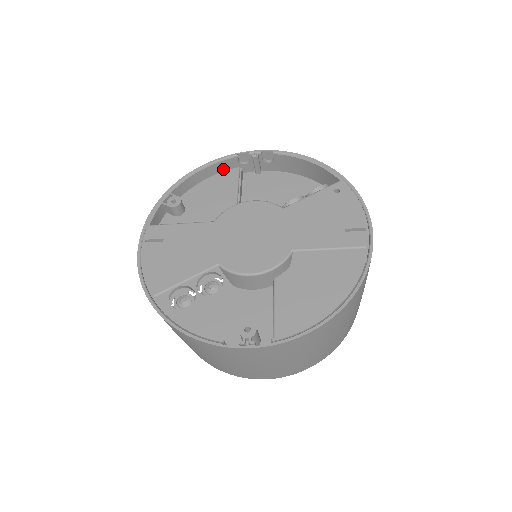
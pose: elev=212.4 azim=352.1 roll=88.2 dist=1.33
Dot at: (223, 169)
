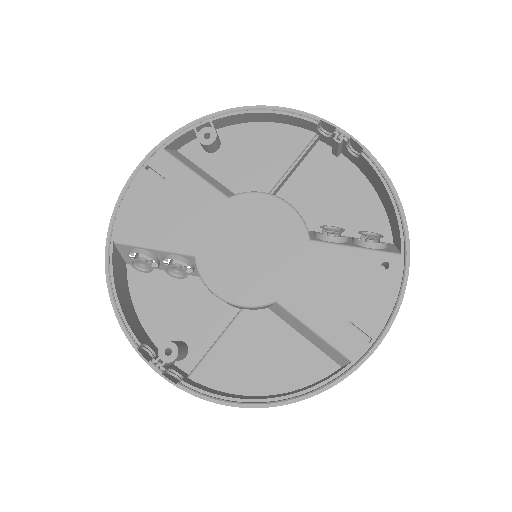
Dot at: (295, 123)
